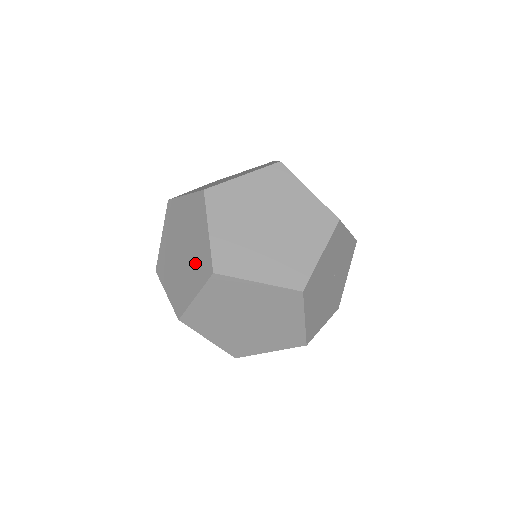
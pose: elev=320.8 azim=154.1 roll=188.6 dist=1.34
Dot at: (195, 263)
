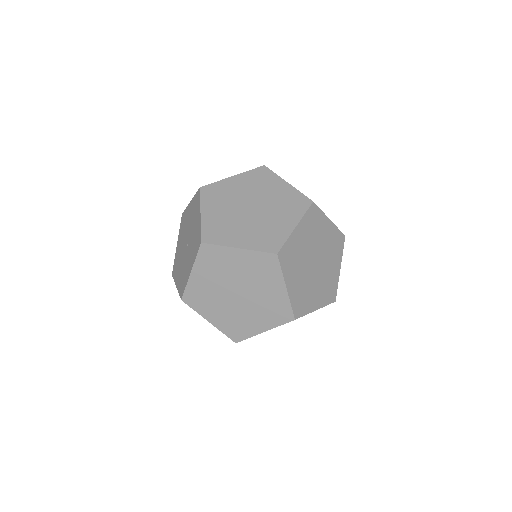
Dot at: (281, 206)
